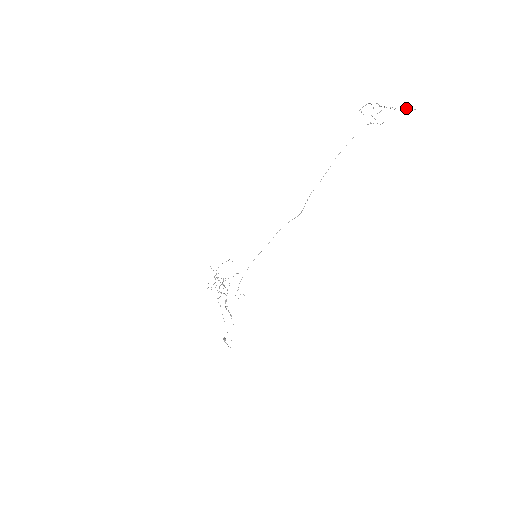
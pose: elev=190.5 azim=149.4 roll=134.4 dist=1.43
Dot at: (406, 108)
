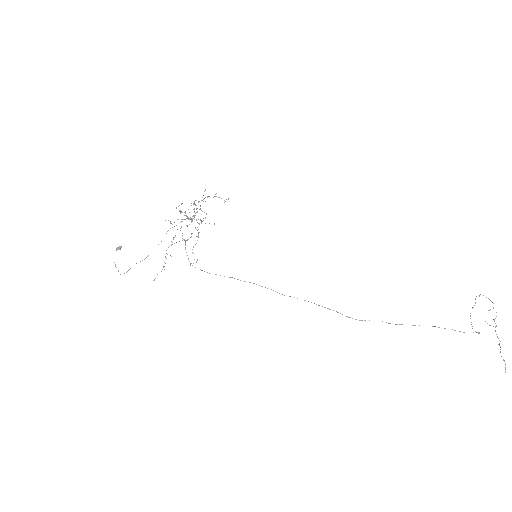
Dot at: occluded
